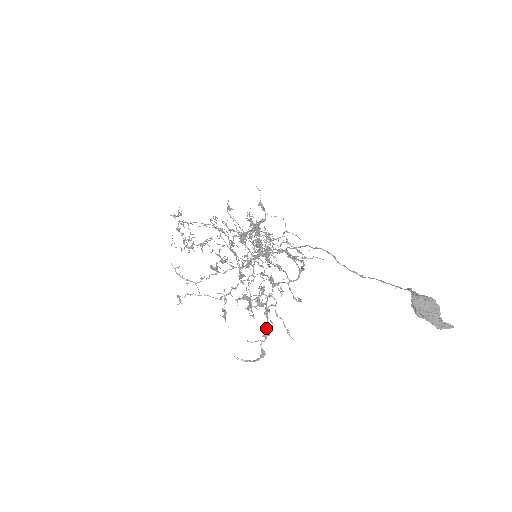
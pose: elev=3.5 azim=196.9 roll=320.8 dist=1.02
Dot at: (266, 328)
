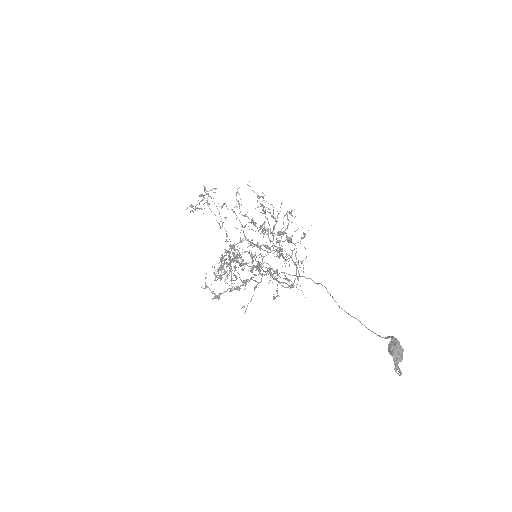
Dot at: (243, 285)
